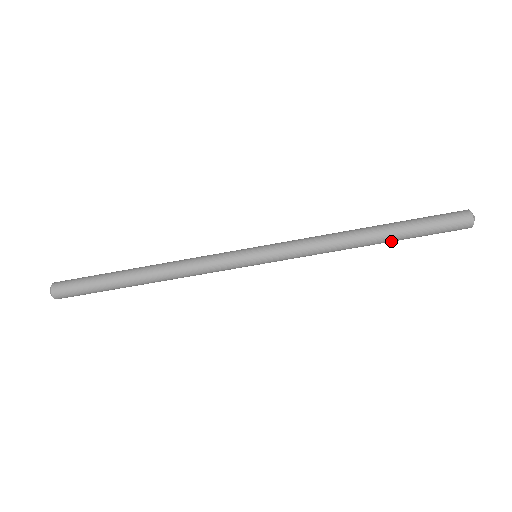
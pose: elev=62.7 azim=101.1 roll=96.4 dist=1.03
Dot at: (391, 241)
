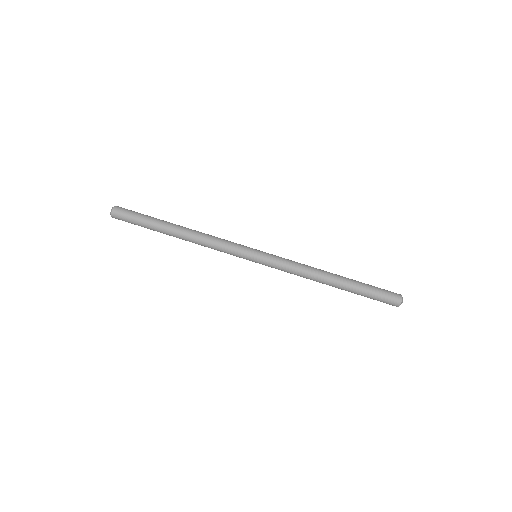
Dot at: (345, 290)
